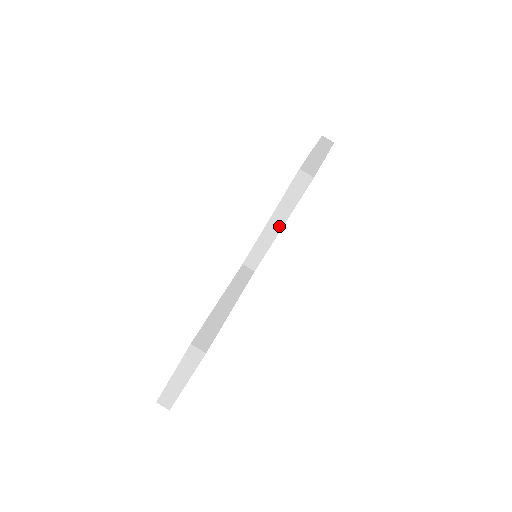
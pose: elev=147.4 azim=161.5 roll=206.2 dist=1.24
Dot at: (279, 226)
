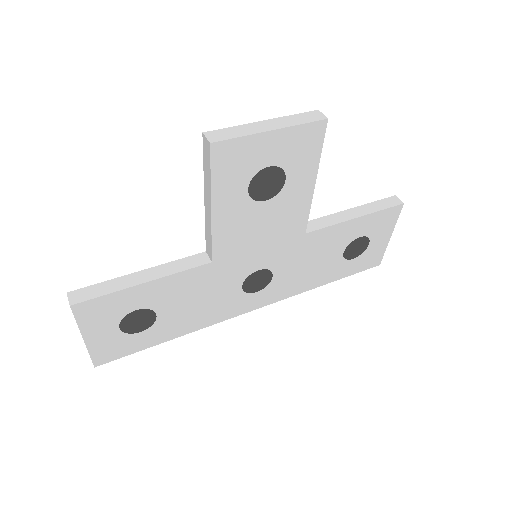
Dot at: (210, 207)
